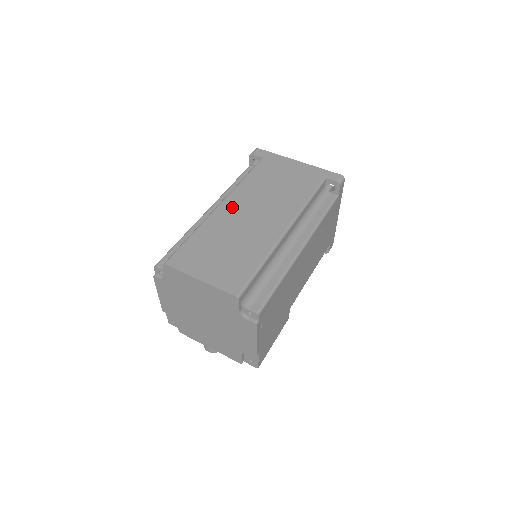
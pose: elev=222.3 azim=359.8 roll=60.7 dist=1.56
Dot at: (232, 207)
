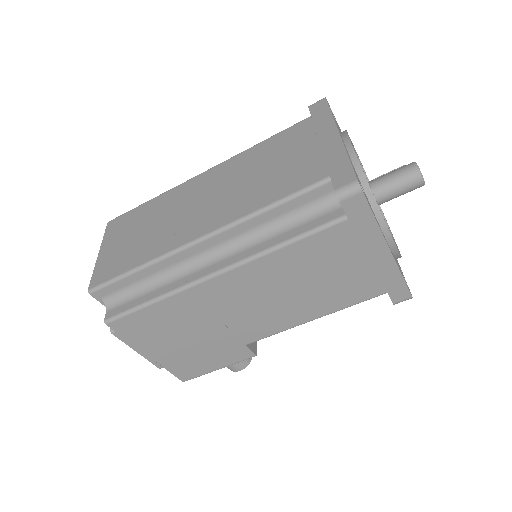
Dot at: (203, 181)
